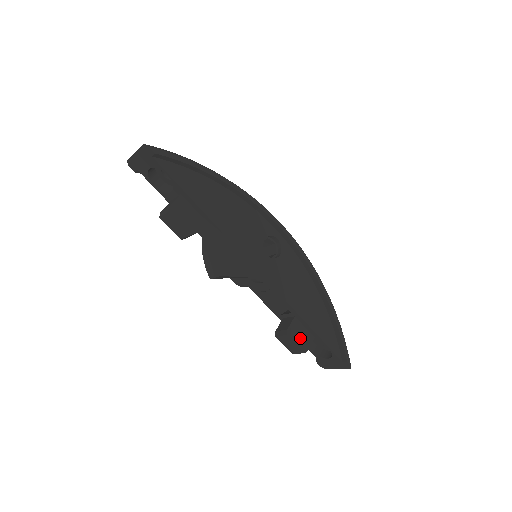
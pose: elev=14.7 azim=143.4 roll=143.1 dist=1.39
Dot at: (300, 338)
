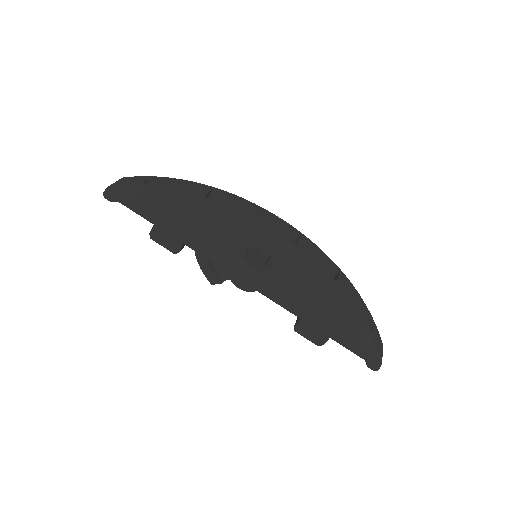
Dot at: (312, 334)
